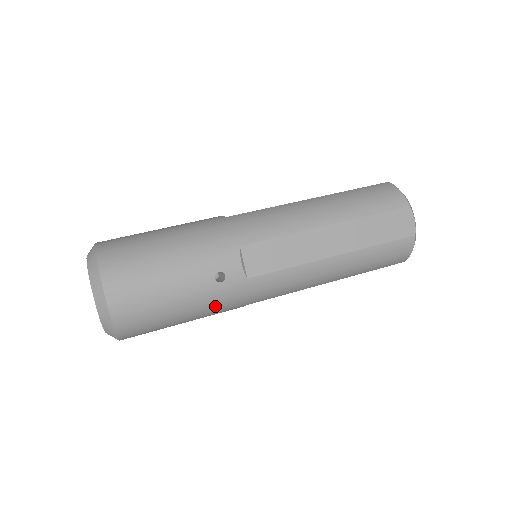
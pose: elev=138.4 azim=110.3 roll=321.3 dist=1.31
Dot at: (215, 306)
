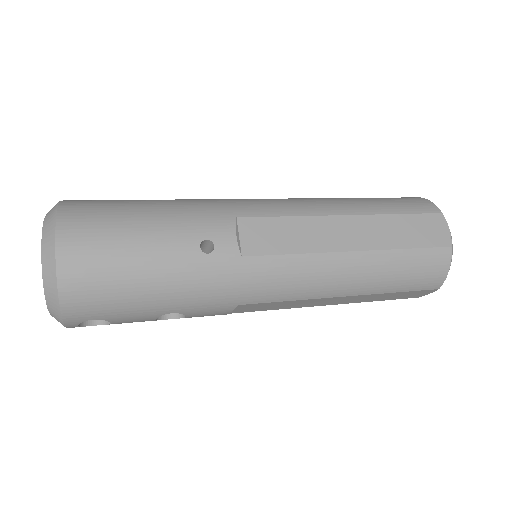
Dot at: (197, 289)
